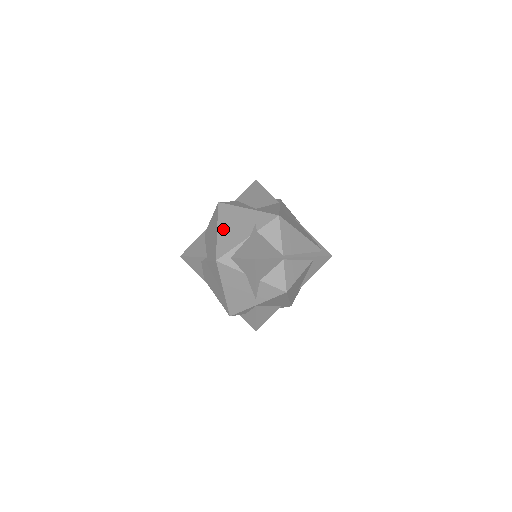
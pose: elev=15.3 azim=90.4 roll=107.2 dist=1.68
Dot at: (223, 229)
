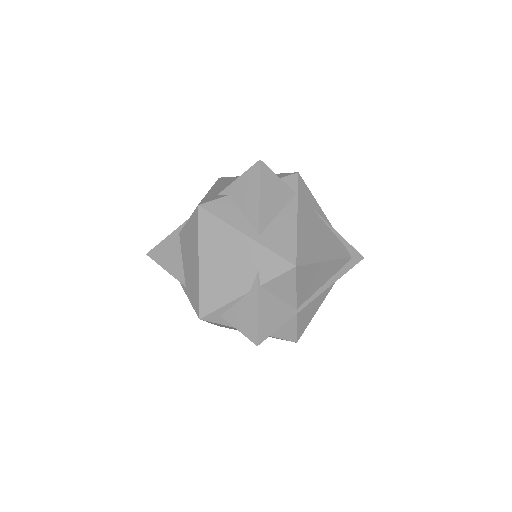
Dot at: (208, 265)
